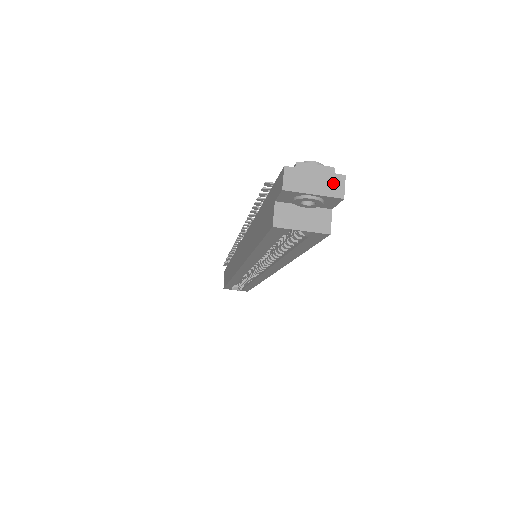
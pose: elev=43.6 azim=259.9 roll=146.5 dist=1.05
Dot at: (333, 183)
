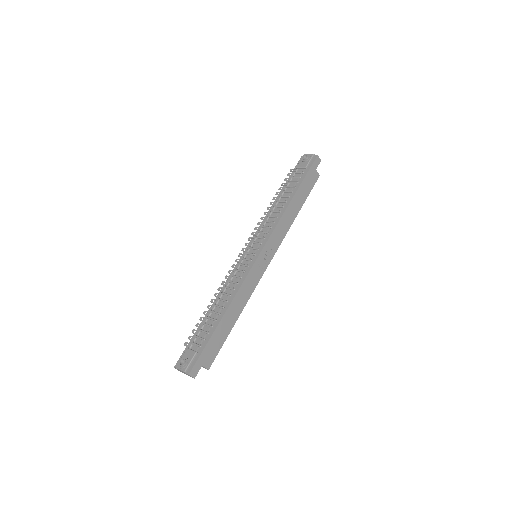
Dot at: (188, 375)
